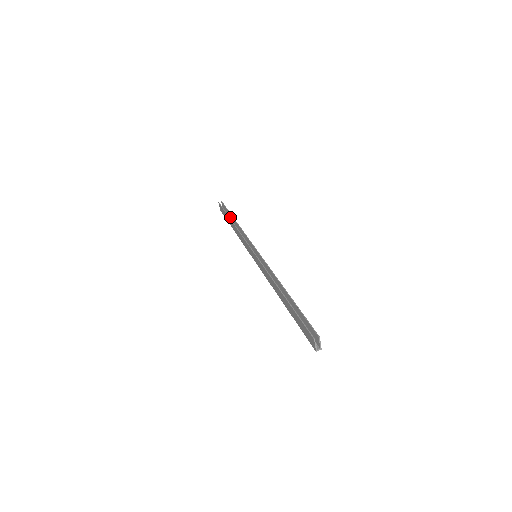
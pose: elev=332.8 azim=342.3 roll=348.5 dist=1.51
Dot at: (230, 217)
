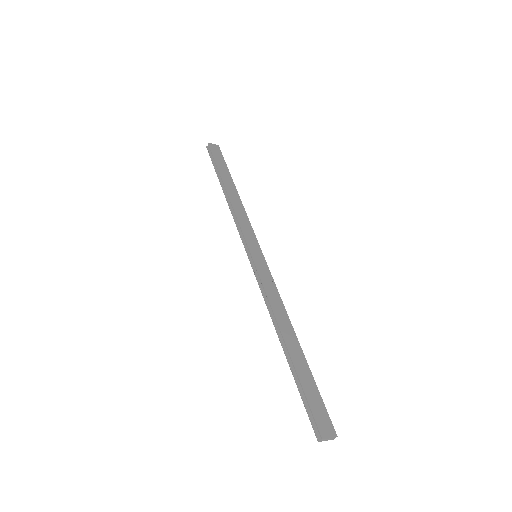
Dot at: (223, 172)
